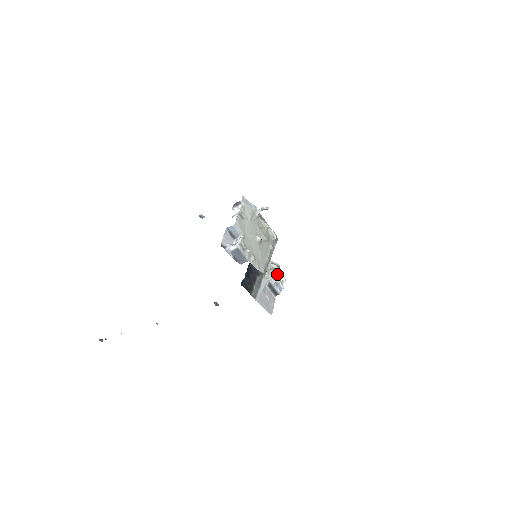
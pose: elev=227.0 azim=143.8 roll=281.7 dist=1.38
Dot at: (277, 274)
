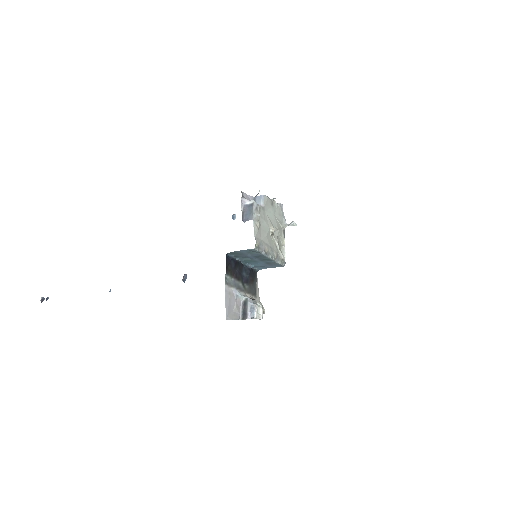
Dot at: (259, 305)
